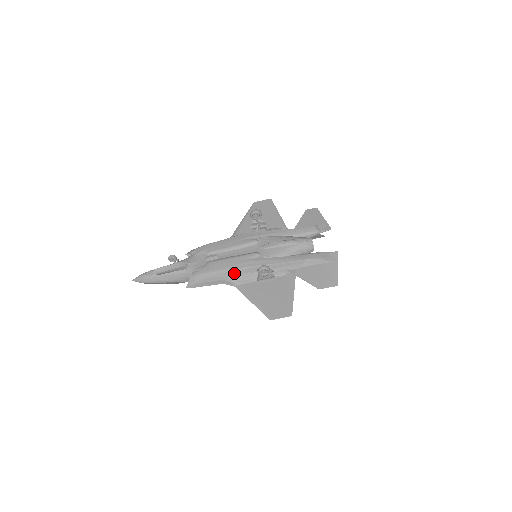
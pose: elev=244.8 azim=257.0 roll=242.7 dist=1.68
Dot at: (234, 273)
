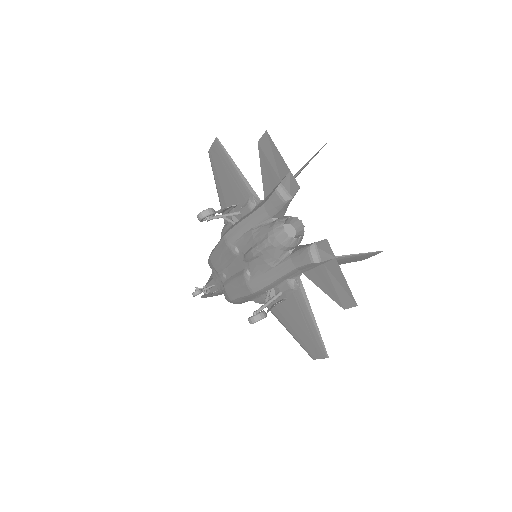
Dot at: (248, 298)
